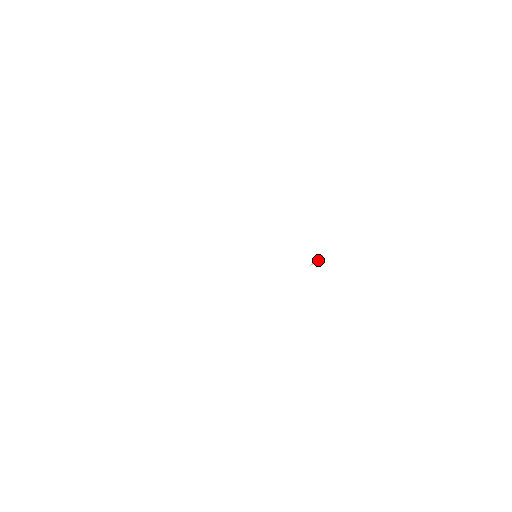
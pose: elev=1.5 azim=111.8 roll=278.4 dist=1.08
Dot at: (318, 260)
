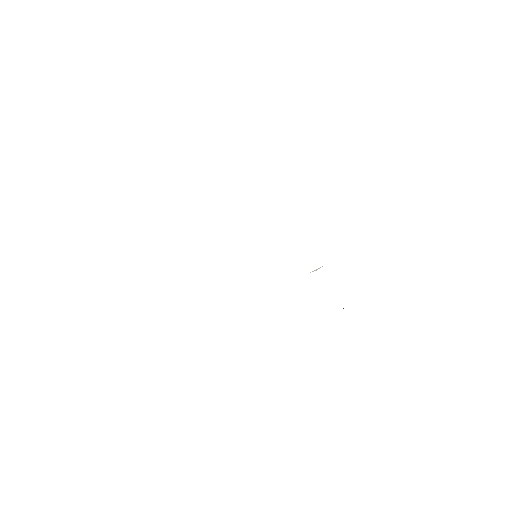
Dot at: (317, 269)
